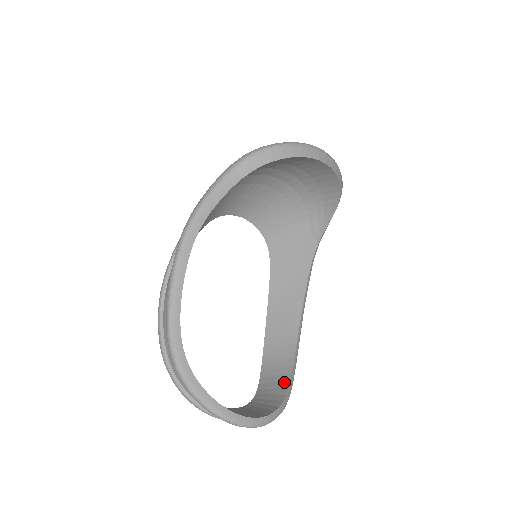
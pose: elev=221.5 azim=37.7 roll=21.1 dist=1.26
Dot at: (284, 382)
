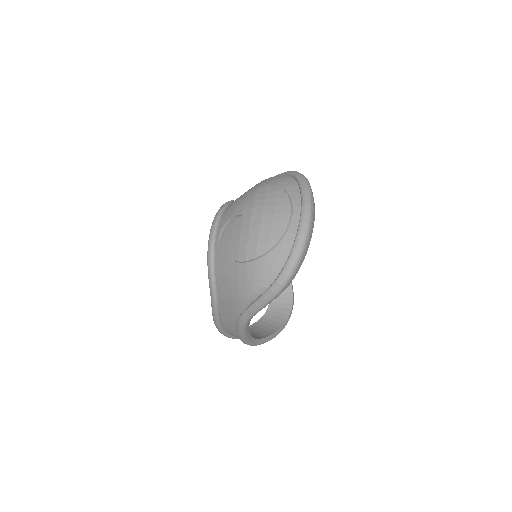
Dot at: occluded
